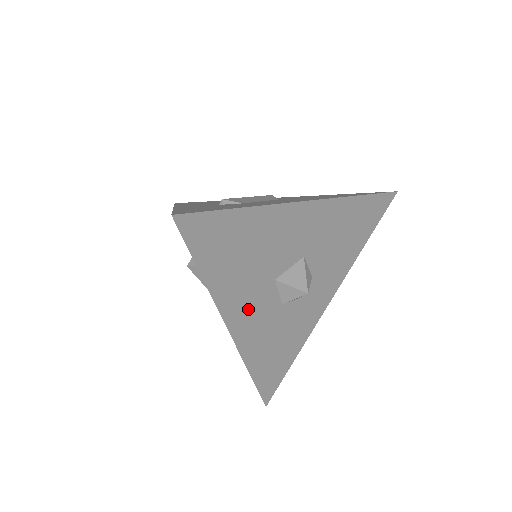
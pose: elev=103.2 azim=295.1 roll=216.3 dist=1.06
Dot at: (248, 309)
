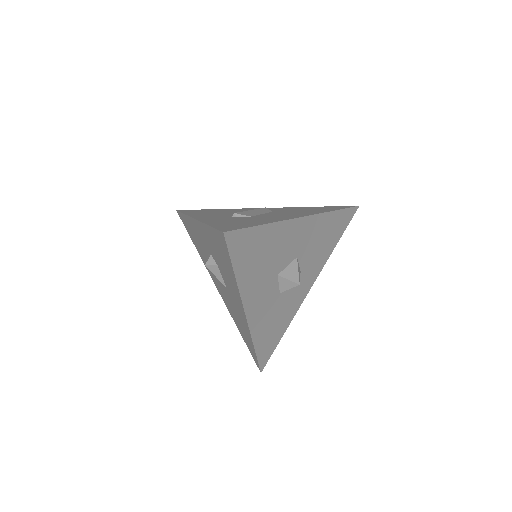
Dot at: (259, 297)
